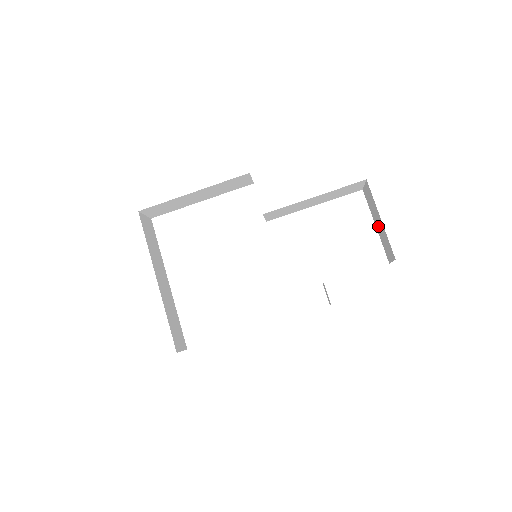
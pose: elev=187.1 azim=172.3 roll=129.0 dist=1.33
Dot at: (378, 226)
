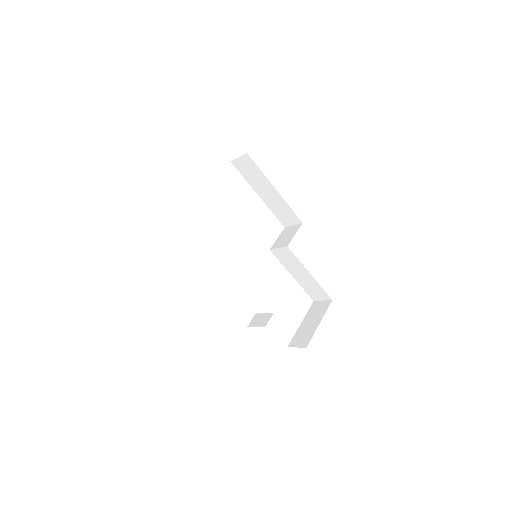
Dot at: (307, 324)
